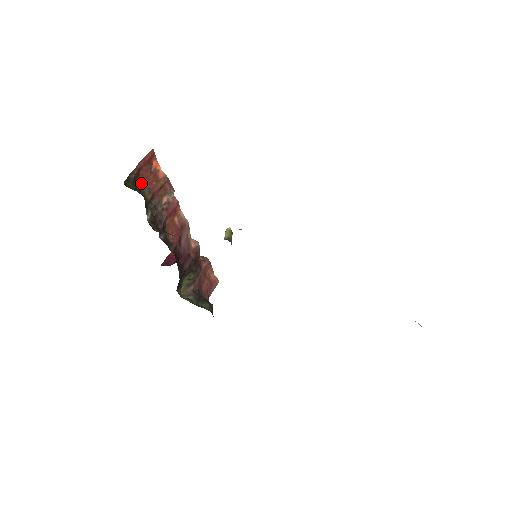
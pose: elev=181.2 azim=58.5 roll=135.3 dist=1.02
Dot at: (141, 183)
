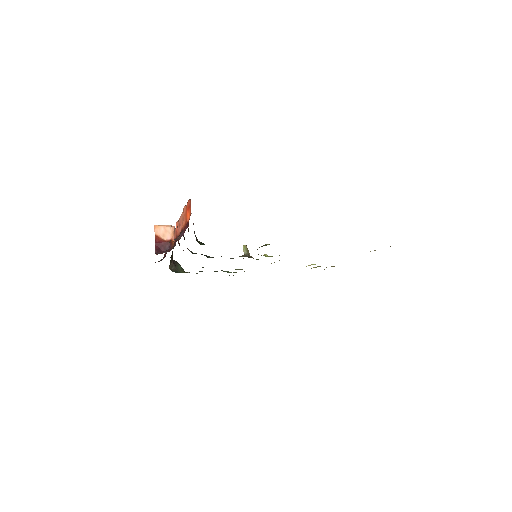
Dot at: occluded
